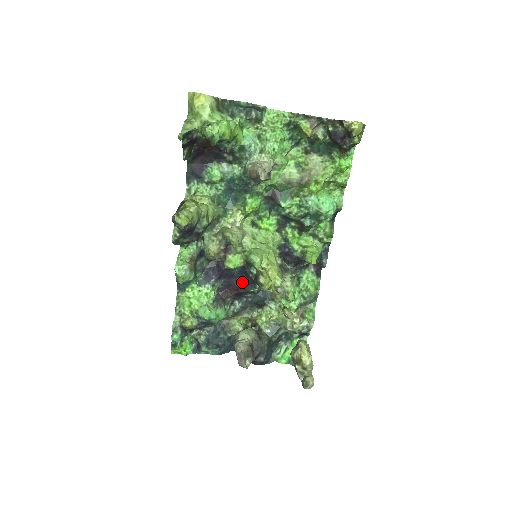
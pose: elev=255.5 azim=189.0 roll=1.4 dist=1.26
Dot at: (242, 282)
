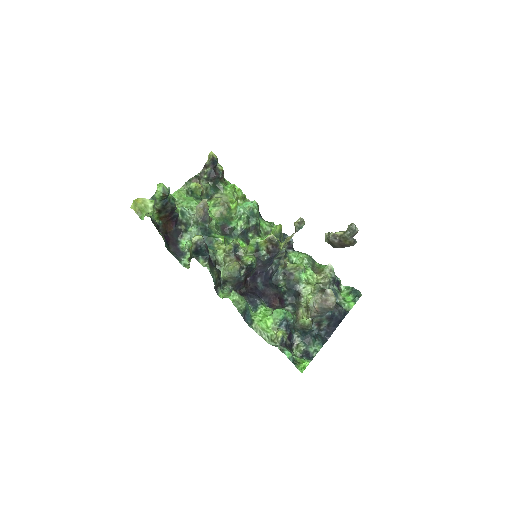
Dot at: (272, 289)
